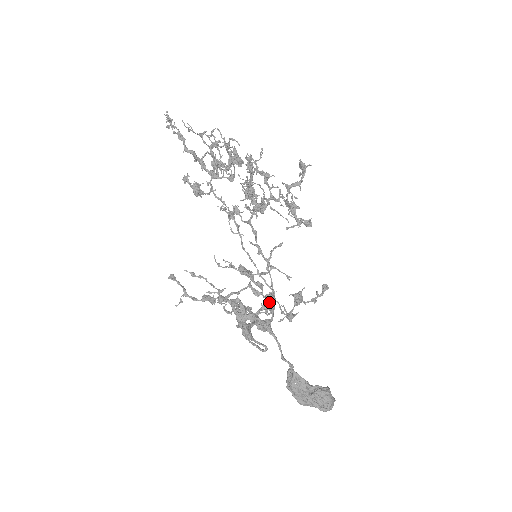
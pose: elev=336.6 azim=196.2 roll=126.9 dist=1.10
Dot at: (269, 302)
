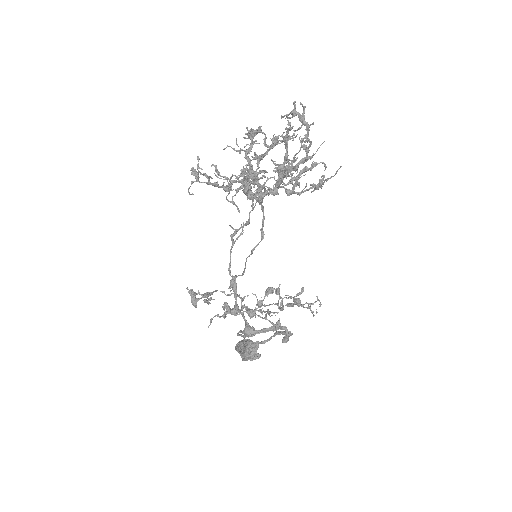
Dot at: (233, 285)
